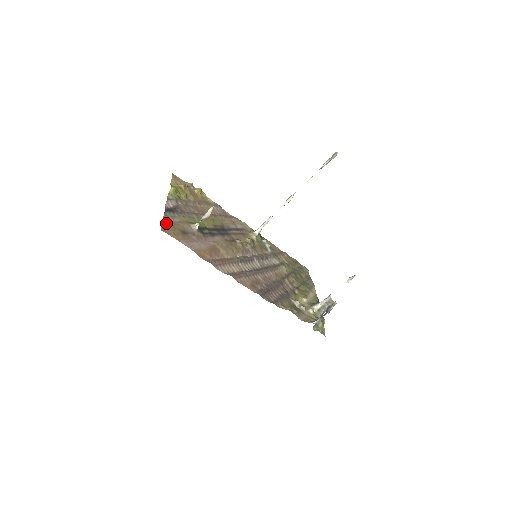
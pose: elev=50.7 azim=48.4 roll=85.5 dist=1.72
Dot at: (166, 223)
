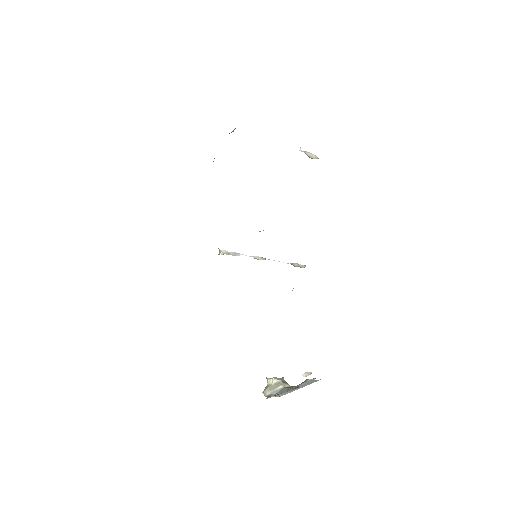
Dot at: occluded
